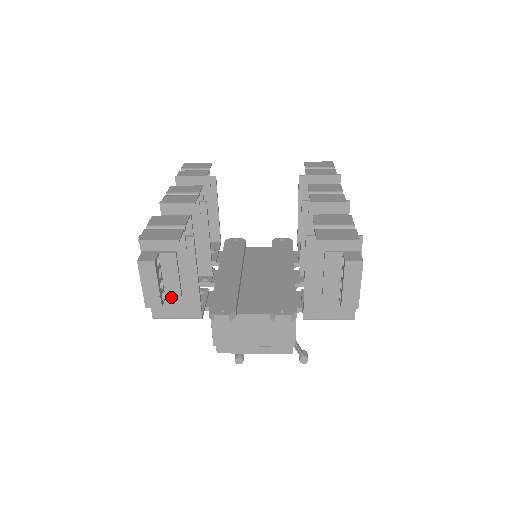
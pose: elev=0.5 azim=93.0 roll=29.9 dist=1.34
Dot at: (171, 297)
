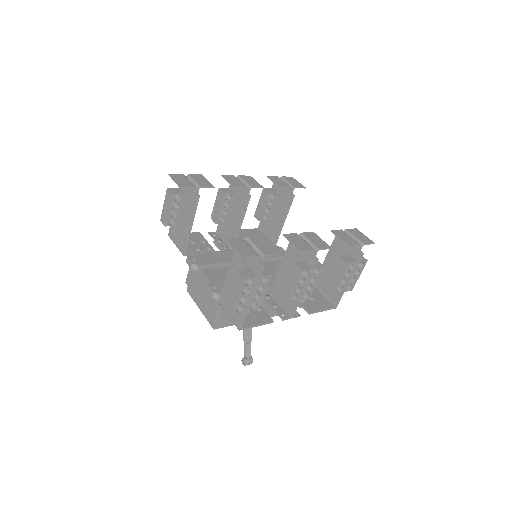
Dot at: (177, 227)
